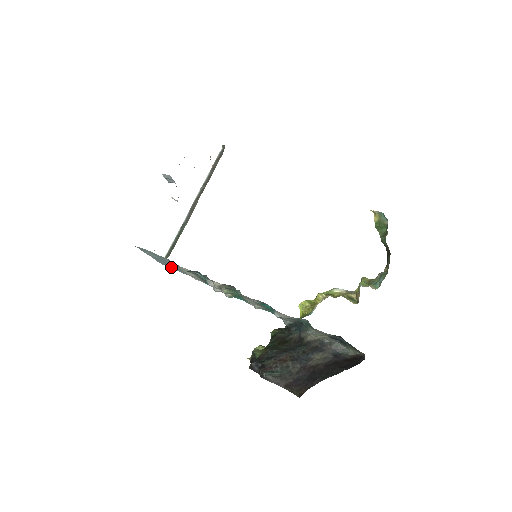
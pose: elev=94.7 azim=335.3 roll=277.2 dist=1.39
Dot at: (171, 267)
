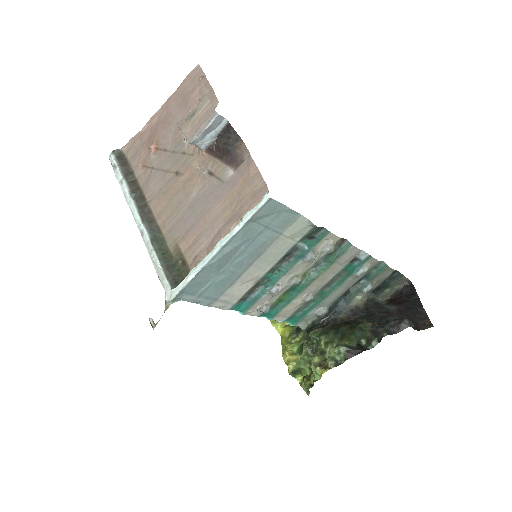
Dot at: (191, 296)
